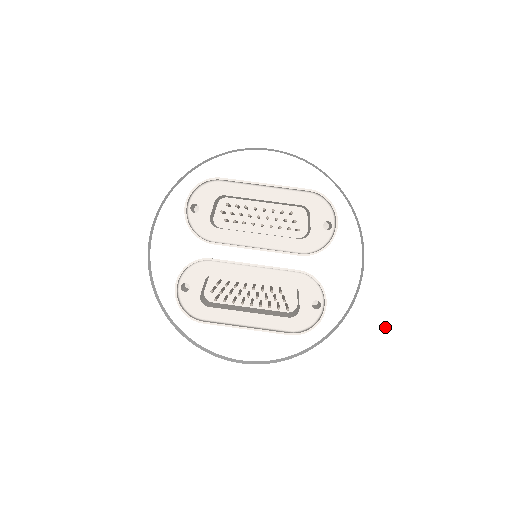
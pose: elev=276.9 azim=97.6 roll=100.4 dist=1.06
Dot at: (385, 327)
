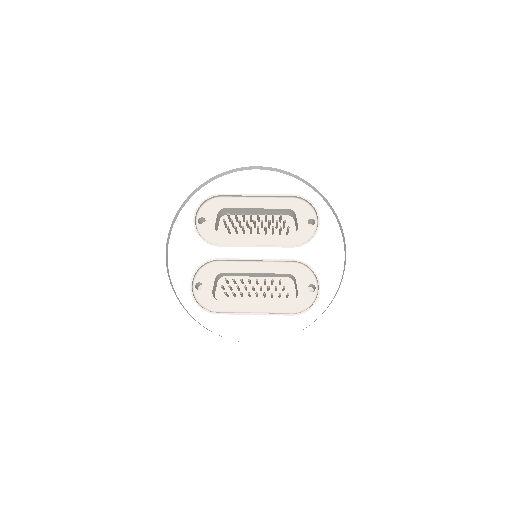
Dot at: (372, 296)
